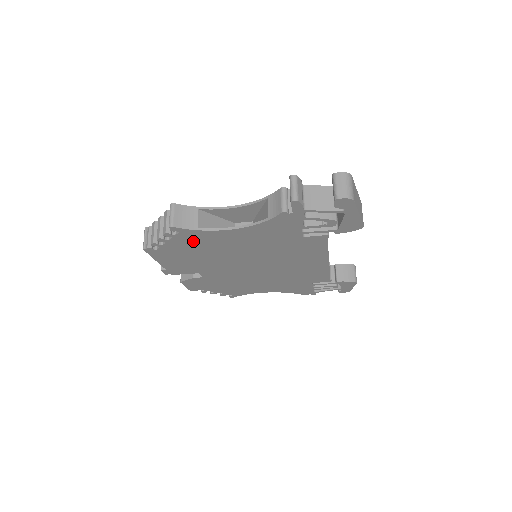
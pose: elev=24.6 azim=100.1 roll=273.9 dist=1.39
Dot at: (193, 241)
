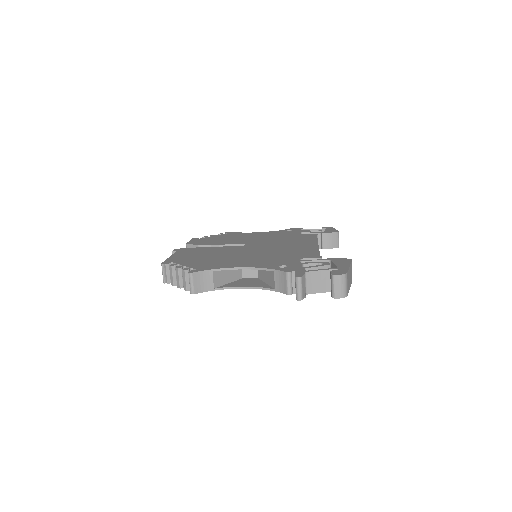
Dot at: occluded
